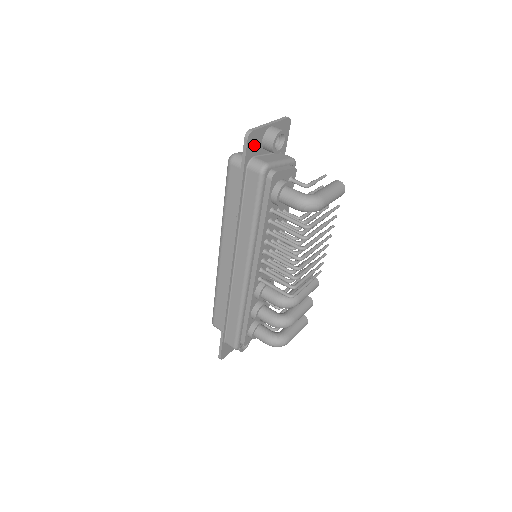
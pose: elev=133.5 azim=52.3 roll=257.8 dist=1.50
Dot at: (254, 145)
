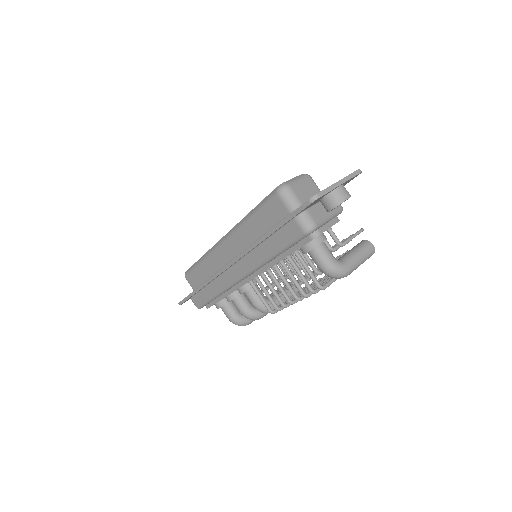
Dot at: (313, 203)
